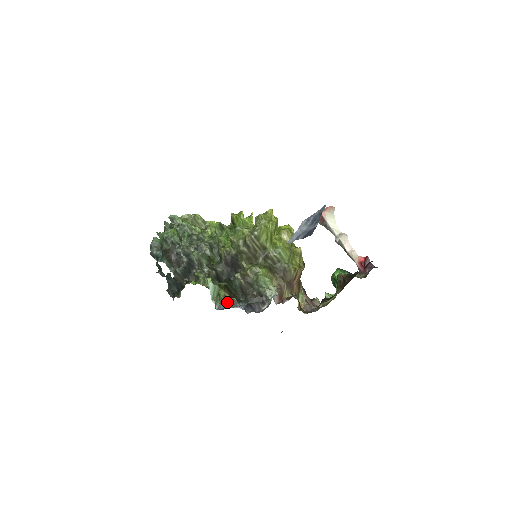
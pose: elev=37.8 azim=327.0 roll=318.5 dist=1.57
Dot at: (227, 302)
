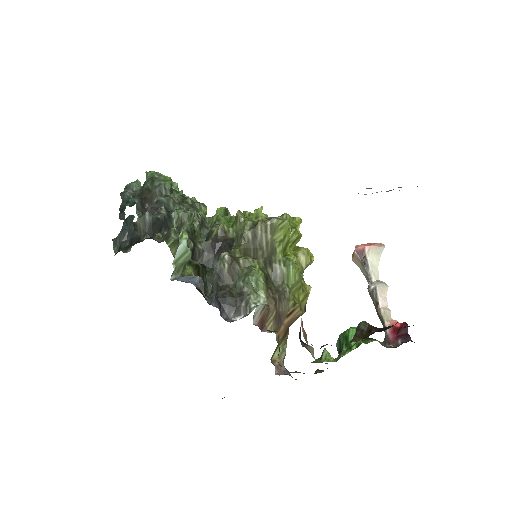
Dot at: (192, 277)
